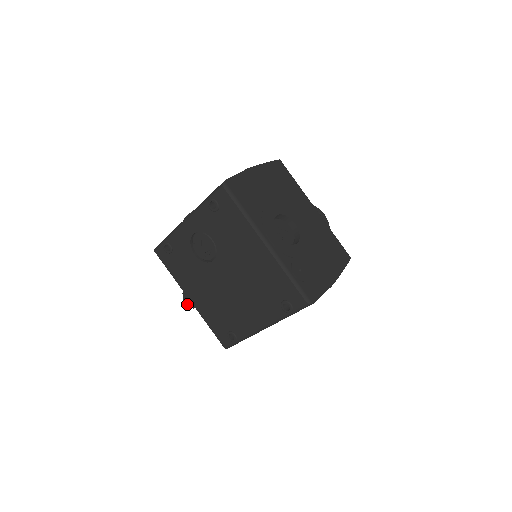
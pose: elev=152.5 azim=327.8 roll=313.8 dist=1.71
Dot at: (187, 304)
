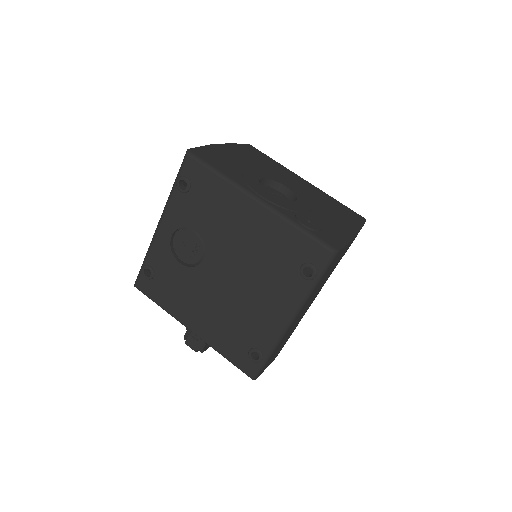
Dot at: (192, 349)
